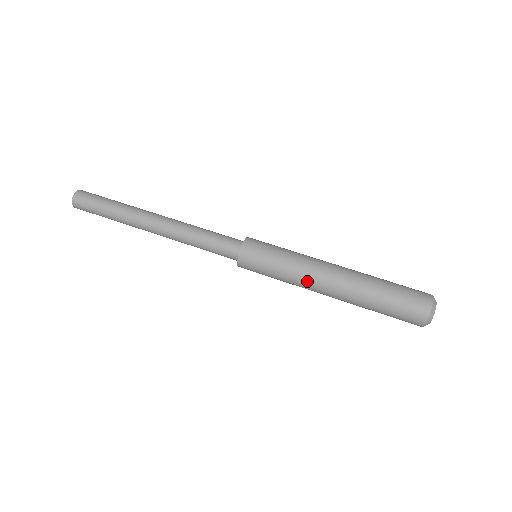
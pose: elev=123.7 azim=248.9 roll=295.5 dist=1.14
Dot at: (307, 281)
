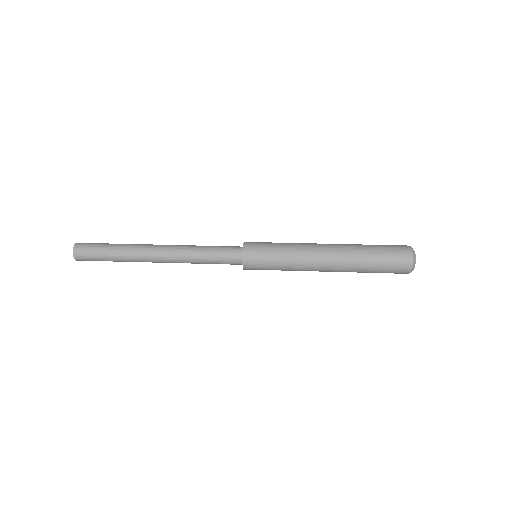
Dot at: (307, 245)
